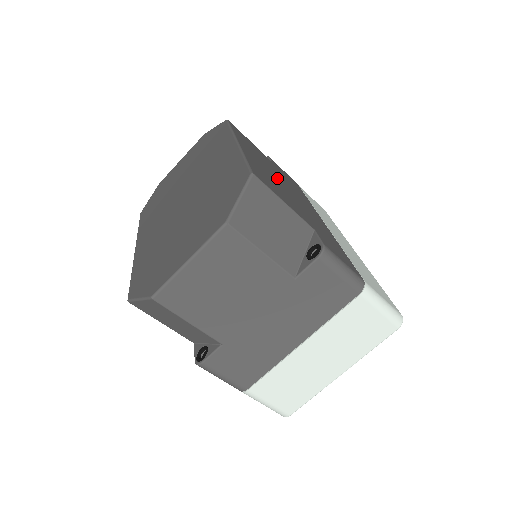
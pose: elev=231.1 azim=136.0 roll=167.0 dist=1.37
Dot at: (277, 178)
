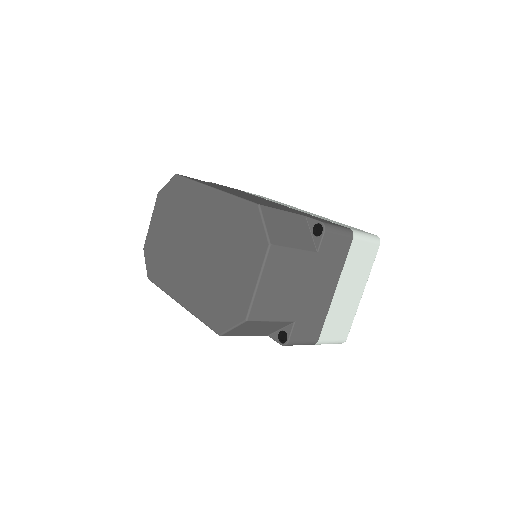
Dot at: occluded
